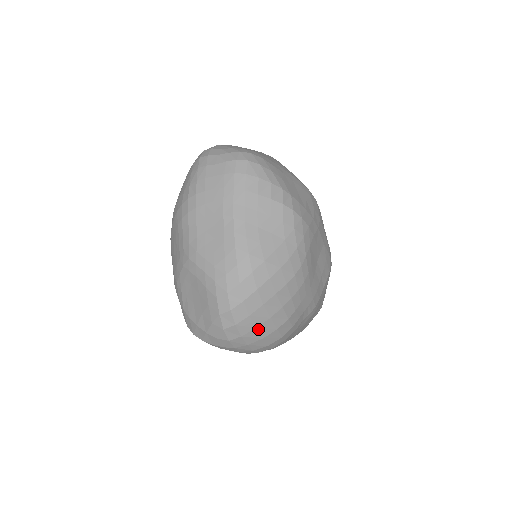
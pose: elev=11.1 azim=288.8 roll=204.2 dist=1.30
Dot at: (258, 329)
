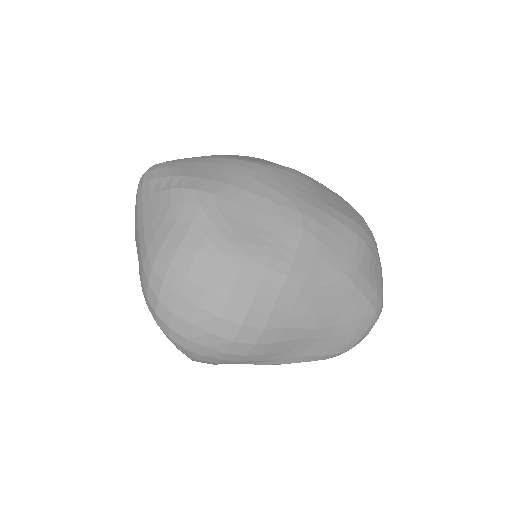
Dot at: (195, 324)
